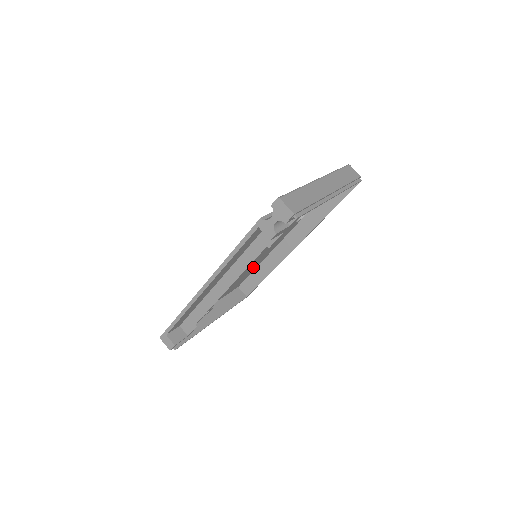
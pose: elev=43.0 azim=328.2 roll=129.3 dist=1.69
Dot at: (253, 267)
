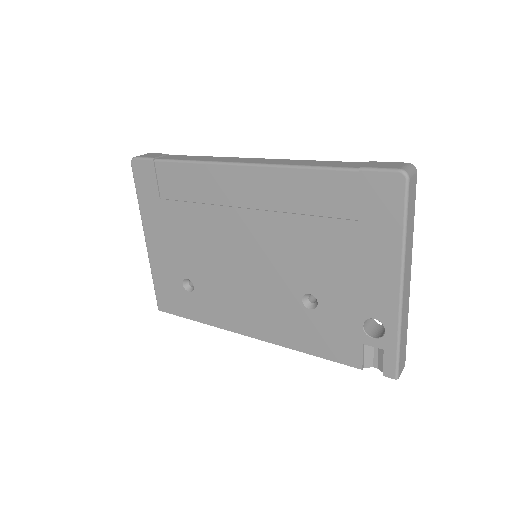
Dot at: (190, 187)
